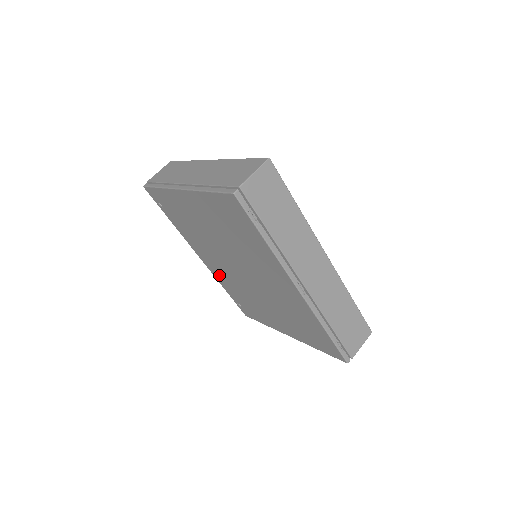
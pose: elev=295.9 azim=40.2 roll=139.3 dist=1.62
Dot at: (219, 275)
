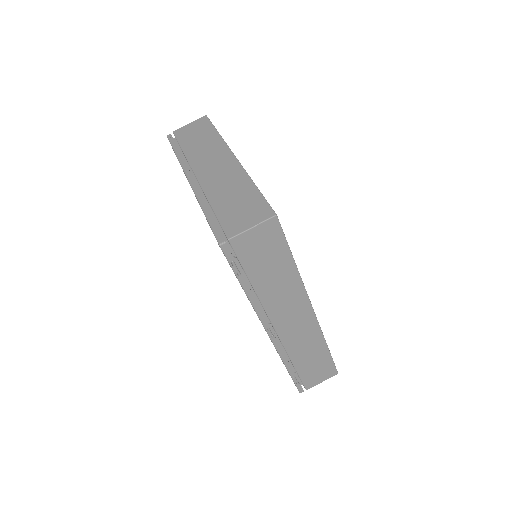
Dot at: occluded
